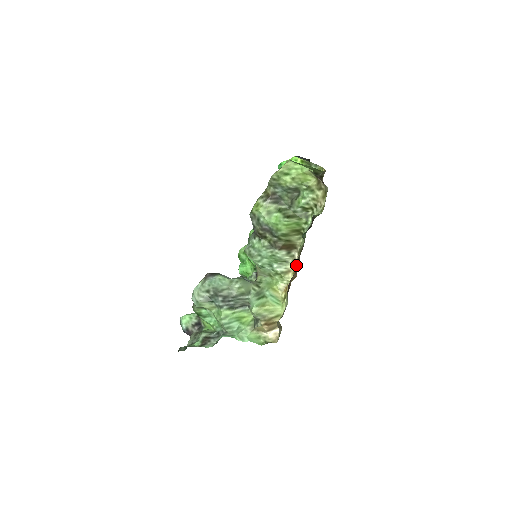
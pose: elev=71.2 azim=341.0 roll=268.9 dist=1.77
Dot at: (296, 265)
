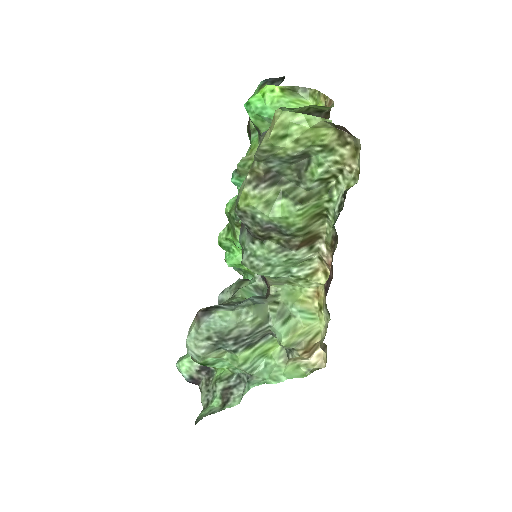
Dot at: (327, 263)
